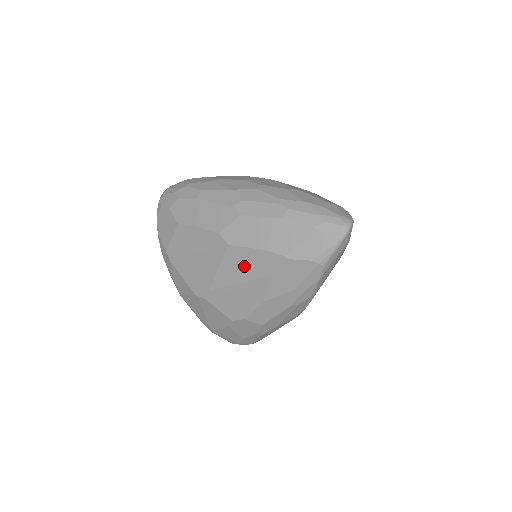
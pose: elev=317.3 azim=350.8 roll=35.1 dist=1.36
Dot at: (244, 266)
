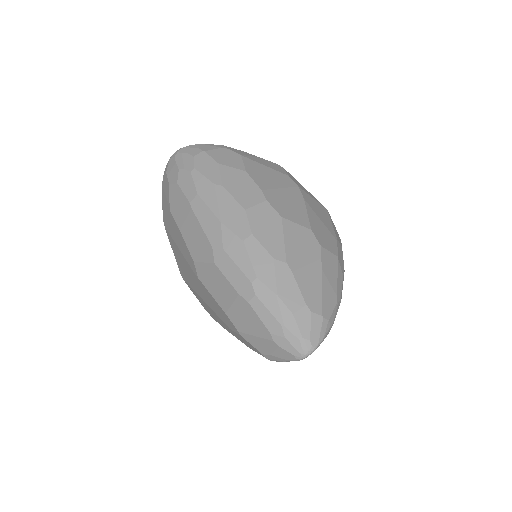
Dot at: (210, 301)
